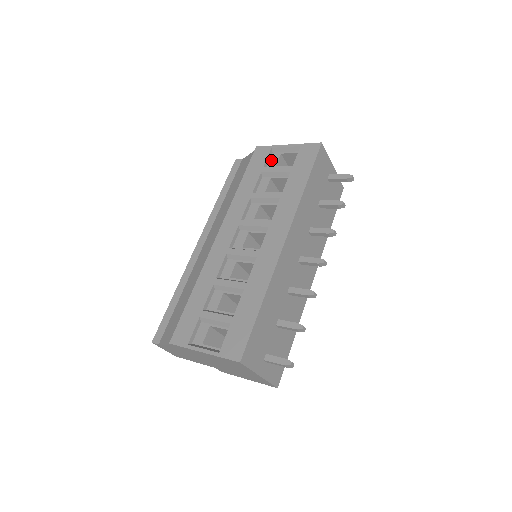
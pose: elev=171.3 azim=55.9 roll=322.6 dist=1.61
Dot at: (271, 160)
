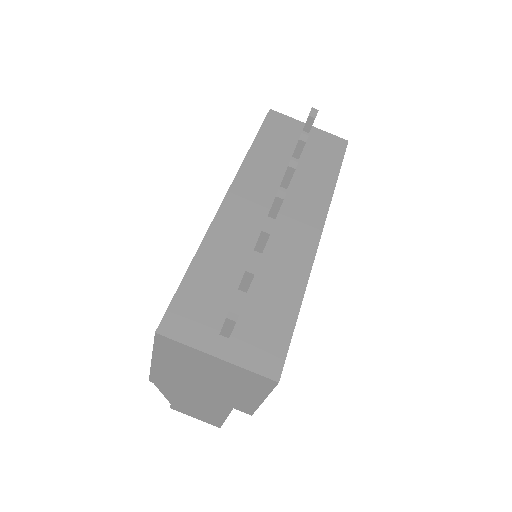
Dot at: occluded
